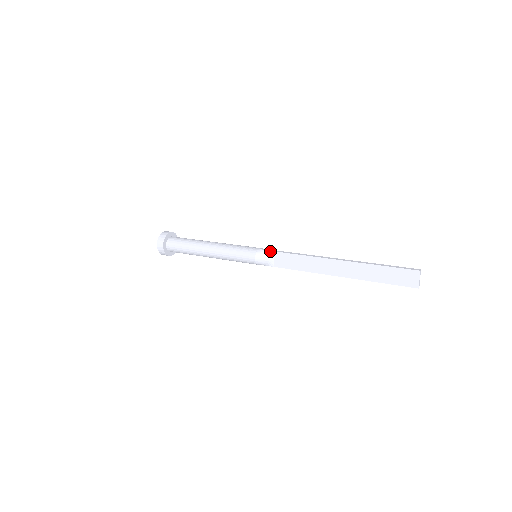
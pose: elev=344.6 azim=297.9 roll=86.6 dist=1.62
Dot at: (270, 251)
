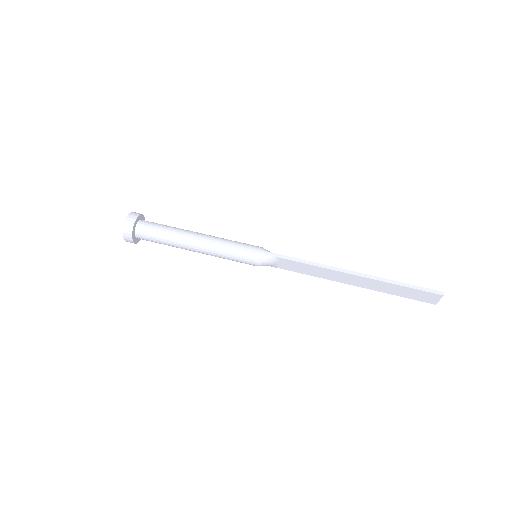
Dot at: (275, 257)
